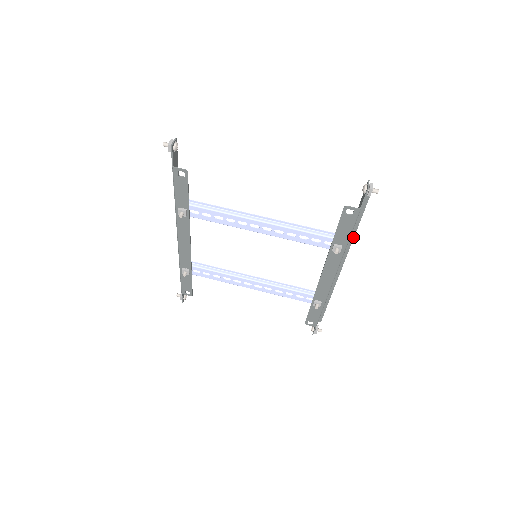
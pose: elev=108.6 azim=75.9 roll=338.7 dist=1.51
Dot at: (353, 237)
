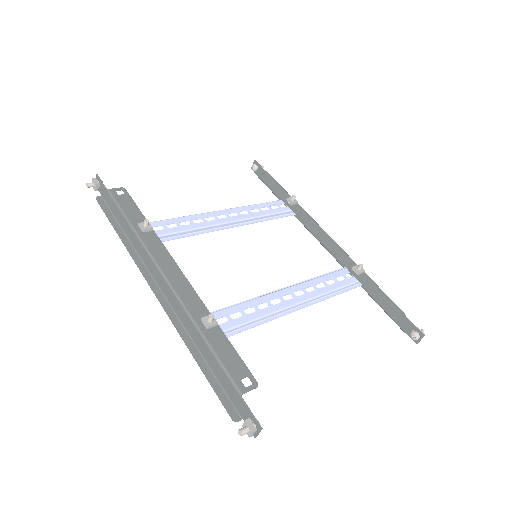
Dot at: occluded
